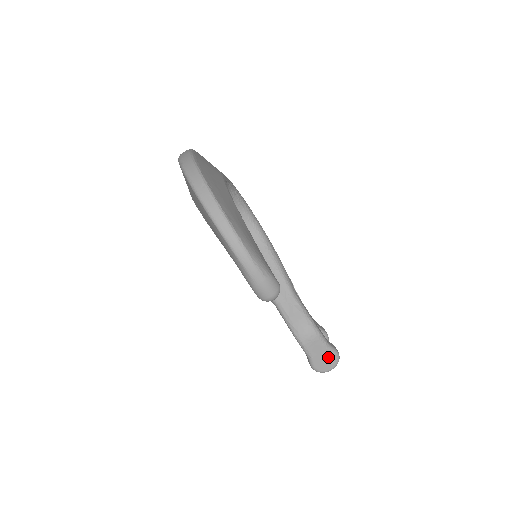
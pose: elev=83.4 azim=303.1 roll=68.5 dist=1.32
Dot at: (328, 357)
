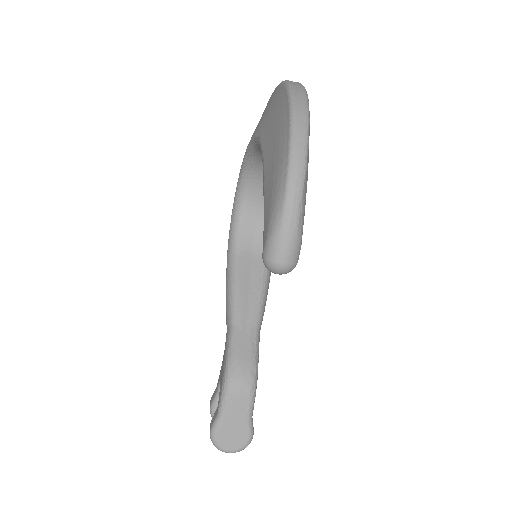
Dot at: (239, 432)
